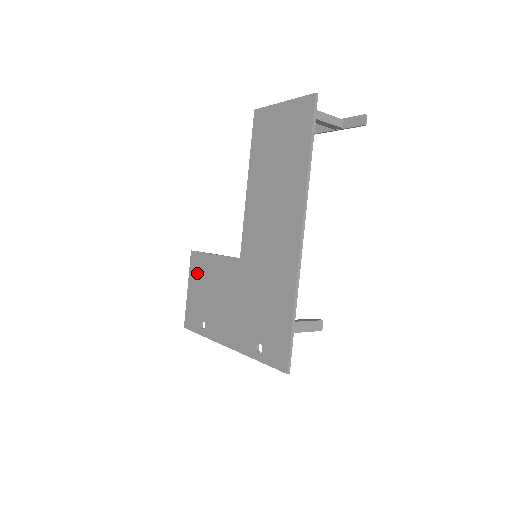
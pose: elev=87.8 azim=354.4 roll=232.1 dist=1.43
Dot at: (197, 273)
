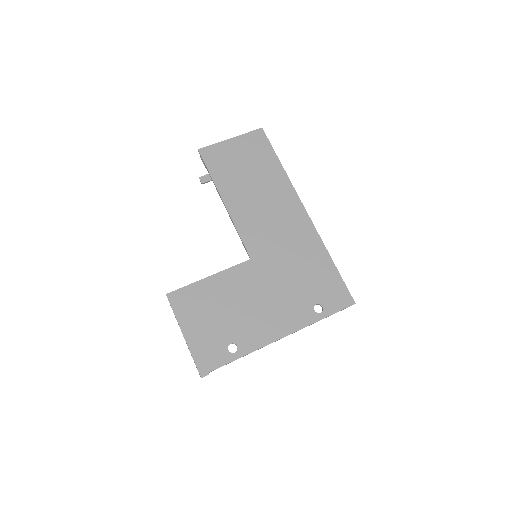
Dot at: (192, 308)
